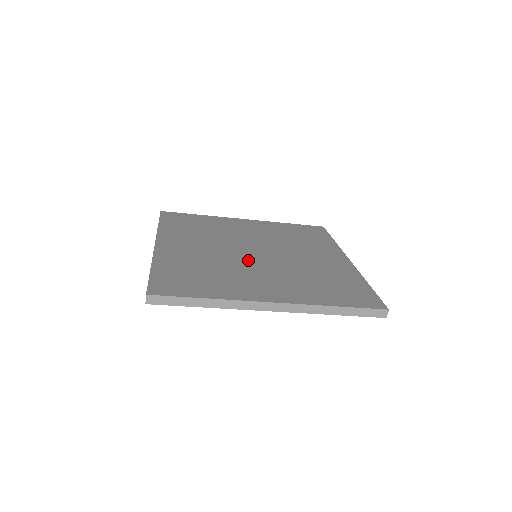
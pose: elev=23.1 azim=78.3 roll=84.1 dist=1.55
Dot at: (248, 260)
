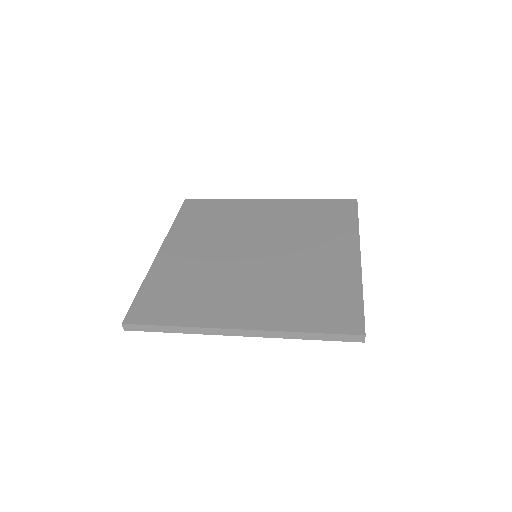
Dot at: (241, 266)
